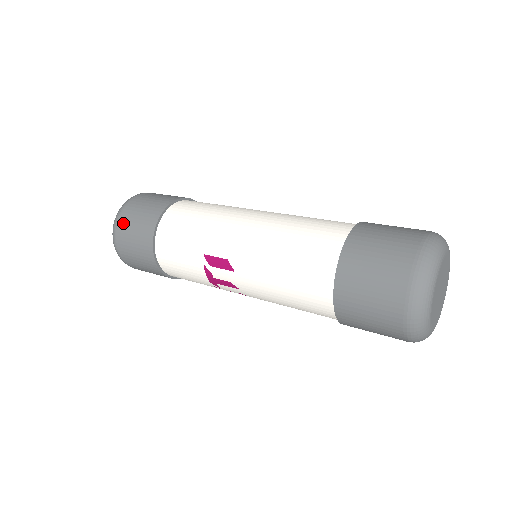
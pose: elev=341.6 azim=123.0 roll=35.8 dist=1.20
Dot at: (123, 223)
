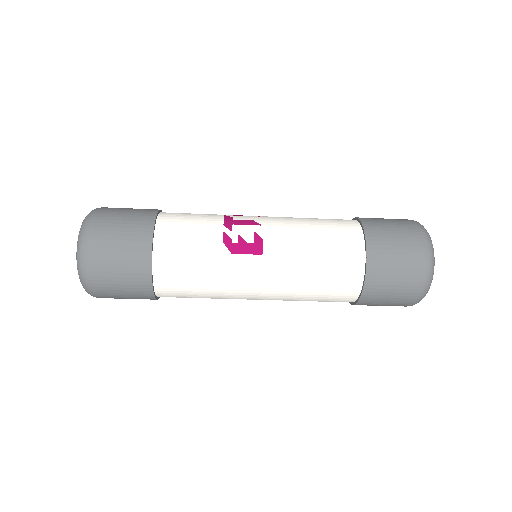
Dot at: occluded
